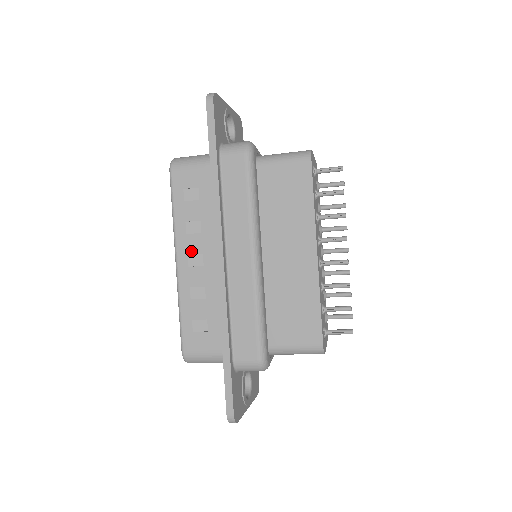
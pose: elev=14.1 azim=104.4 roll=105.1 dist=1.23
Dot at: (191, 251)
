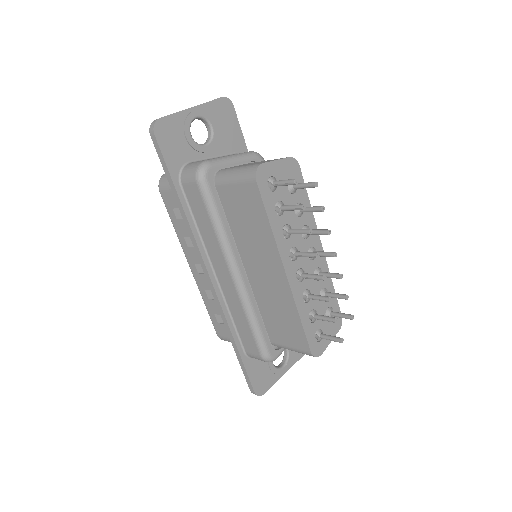
Dot at: (195, 261)
